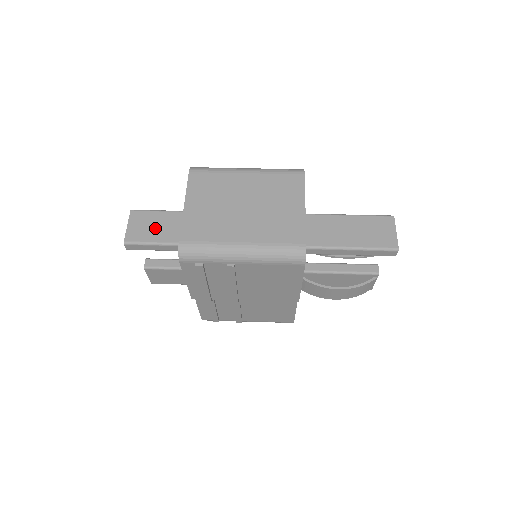
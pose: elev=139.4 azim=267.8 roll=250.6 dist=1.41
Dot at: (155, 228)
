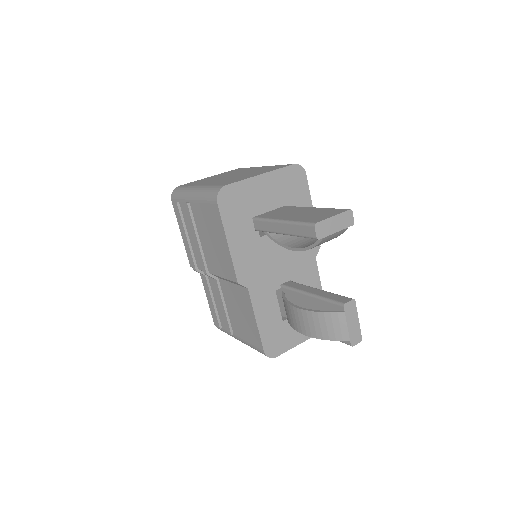
Dot at: occluded
